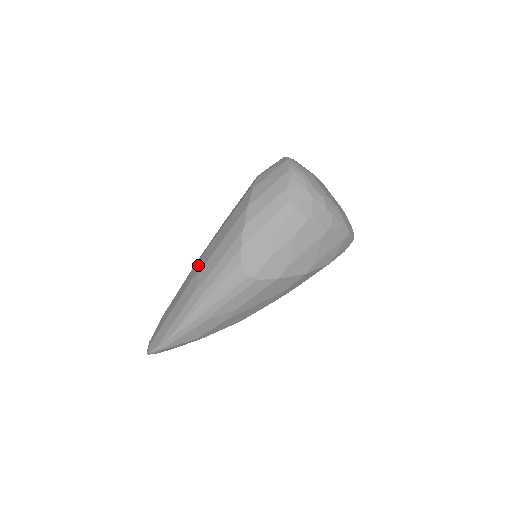
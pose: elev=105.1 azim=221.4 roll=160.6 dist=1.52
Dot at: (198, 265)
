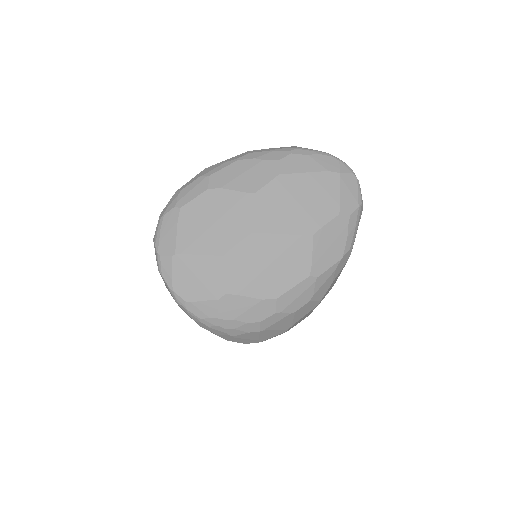
Dot at: occluded
